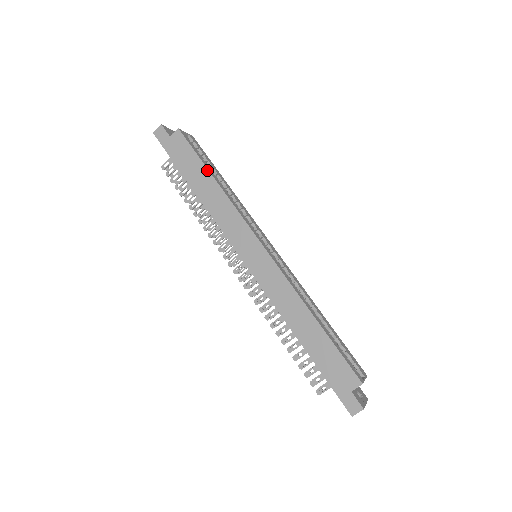
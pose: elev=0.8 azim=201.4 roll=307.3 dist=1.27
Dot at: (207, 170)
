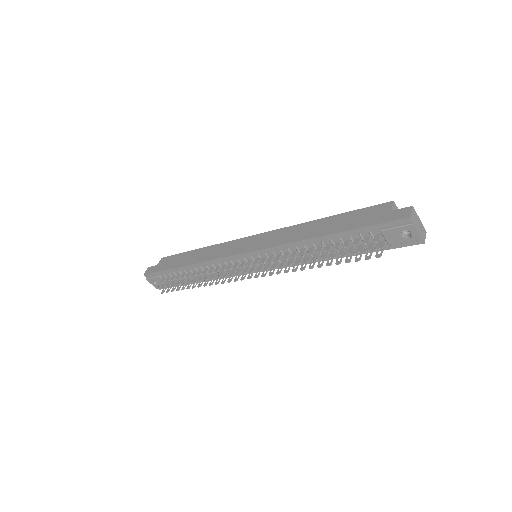
Dot at: (191, 251)
